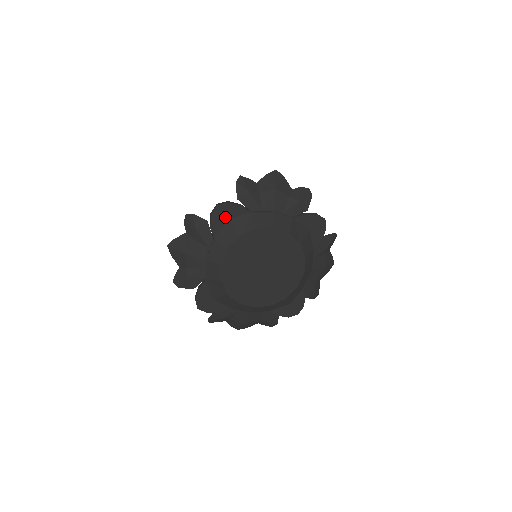
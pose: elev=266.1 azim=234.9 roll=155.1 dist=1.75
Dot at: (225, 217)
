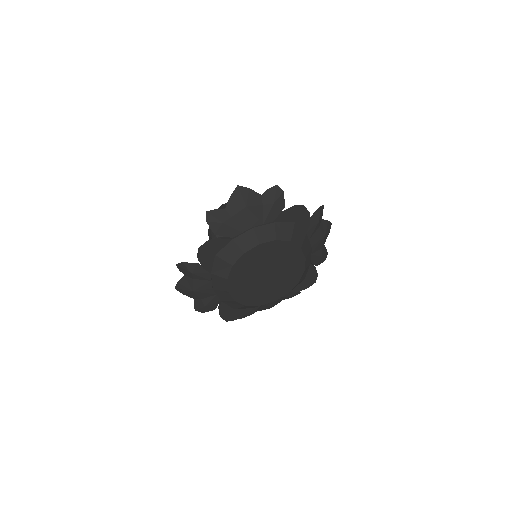
Dot at: (211, 255)
